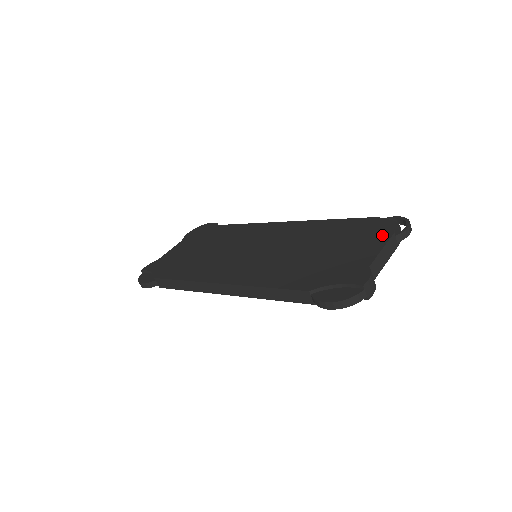
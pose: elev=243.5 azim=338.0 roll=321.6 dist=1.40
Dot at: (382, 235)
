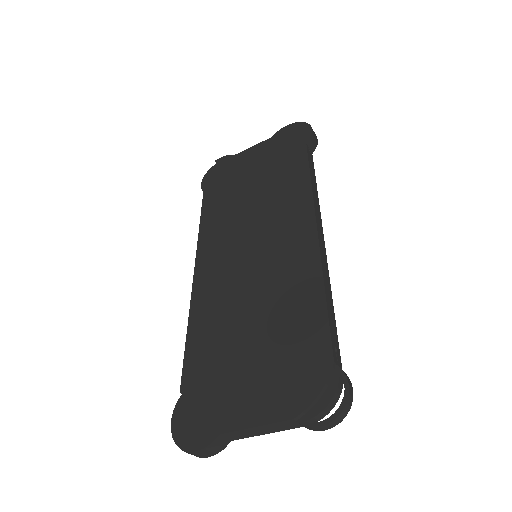
Dot at: (285, 405)
